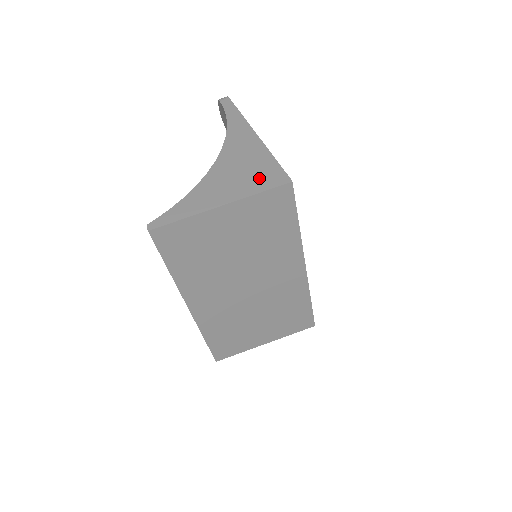
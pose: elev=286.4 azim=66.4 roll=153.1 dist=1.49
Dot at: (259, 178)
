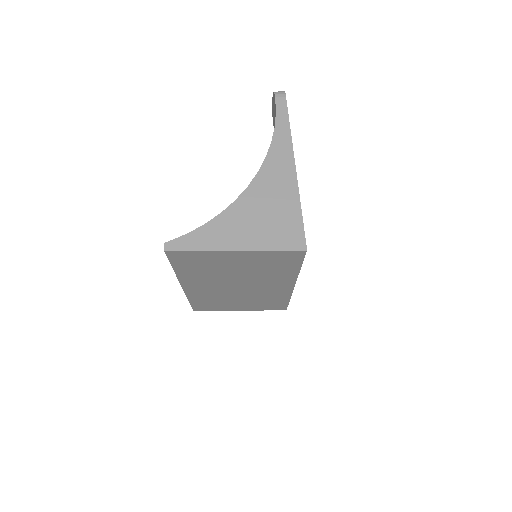
Dot at: (279, 232)
